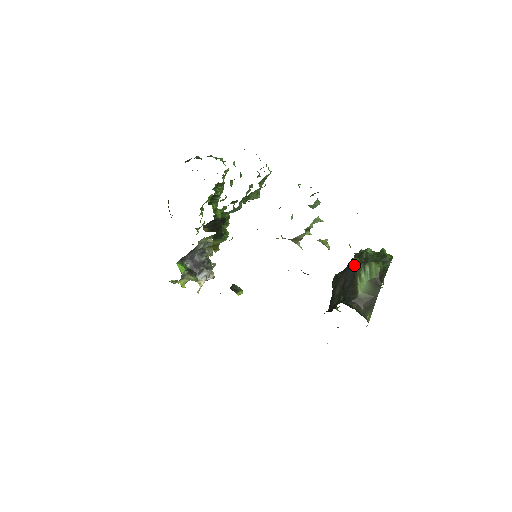
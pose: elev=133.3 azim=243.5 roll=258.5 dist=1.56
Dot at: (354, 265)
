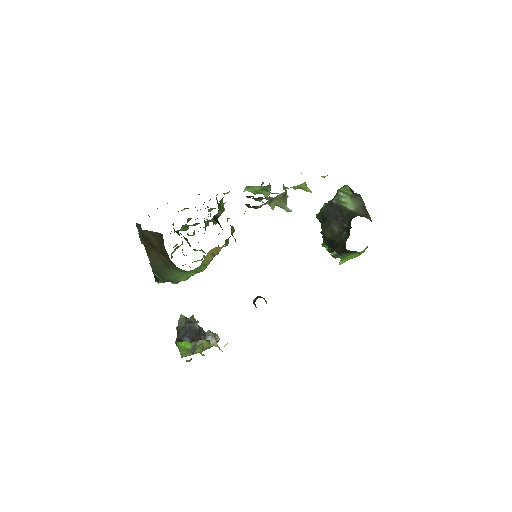
Dot at: (330, 204)
